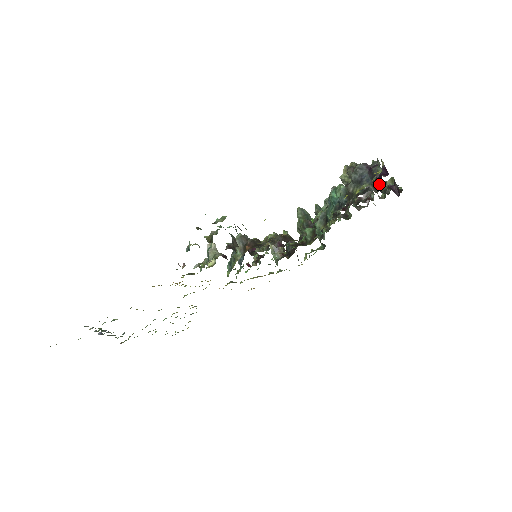
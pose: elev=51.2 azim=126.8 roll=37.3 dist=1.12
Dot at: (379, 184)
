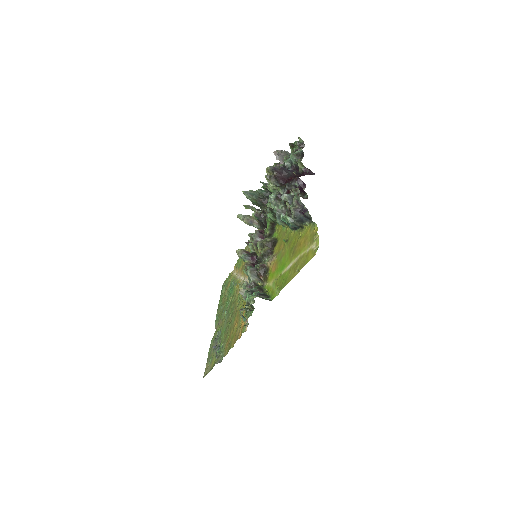
Dot at: (304, 193)
